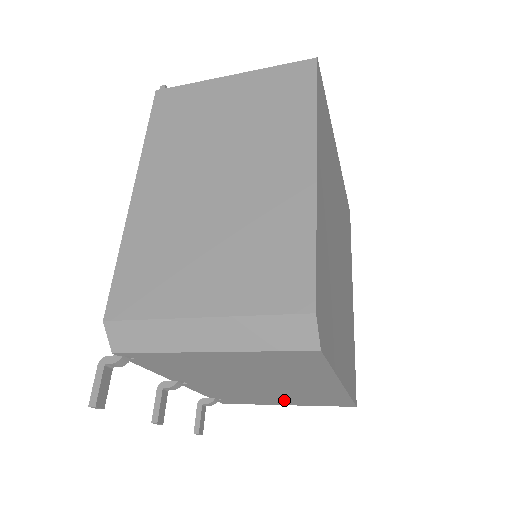
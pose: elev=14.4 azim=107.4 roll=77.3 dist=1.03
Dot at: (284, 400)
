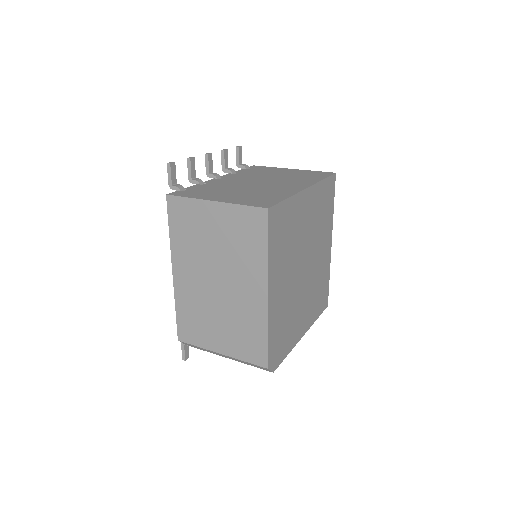
Dot at: occluded
